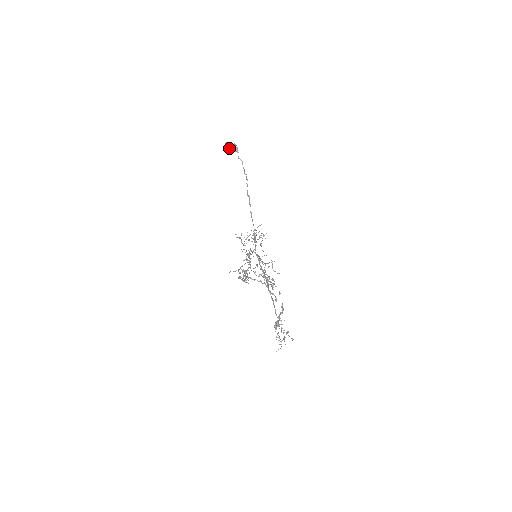
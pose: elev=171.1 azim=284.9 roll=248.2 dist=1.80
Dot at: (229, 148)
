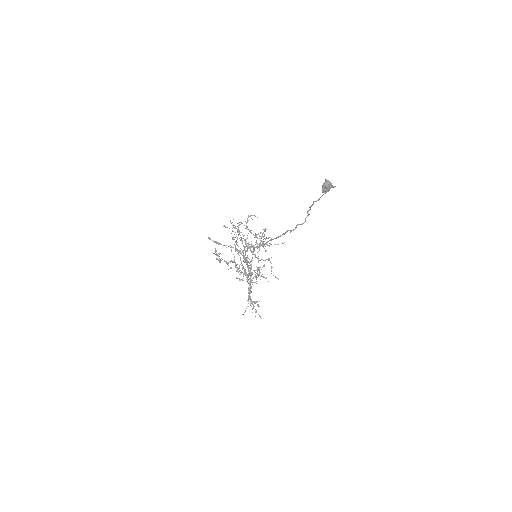
Dot at: occluded
